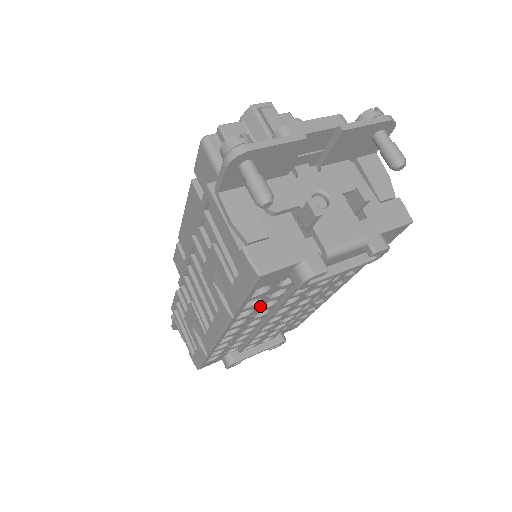
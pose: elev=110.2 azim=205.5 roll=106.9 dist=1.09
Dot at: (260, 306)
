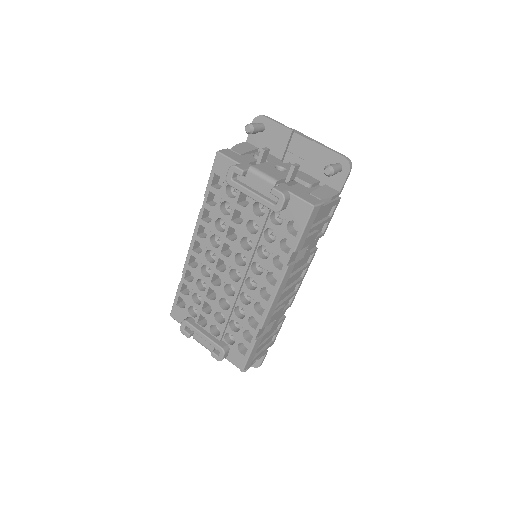
Dot at: (216, 218)
